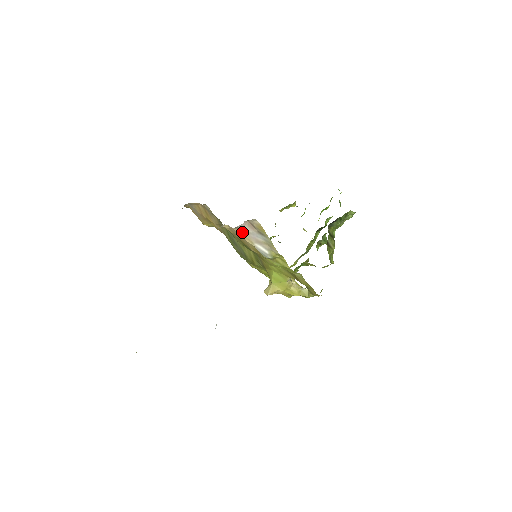
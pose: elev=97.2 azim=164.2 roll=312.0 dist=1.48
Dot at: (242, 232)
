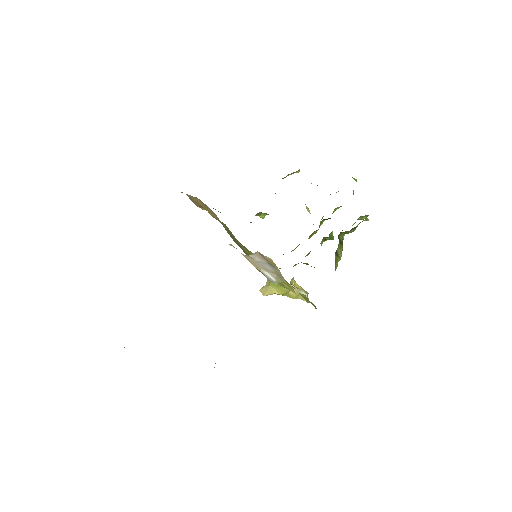
Dot at: (249, 258)
